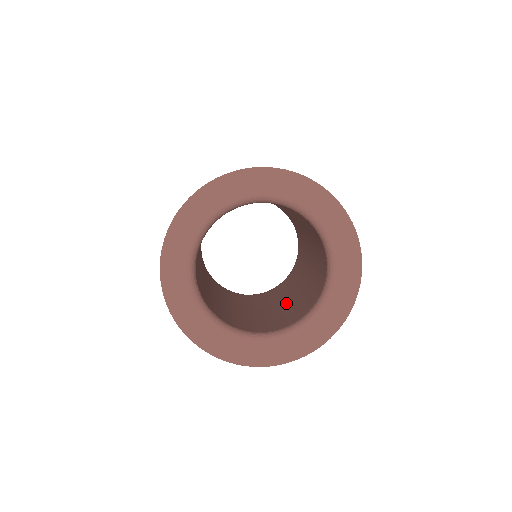
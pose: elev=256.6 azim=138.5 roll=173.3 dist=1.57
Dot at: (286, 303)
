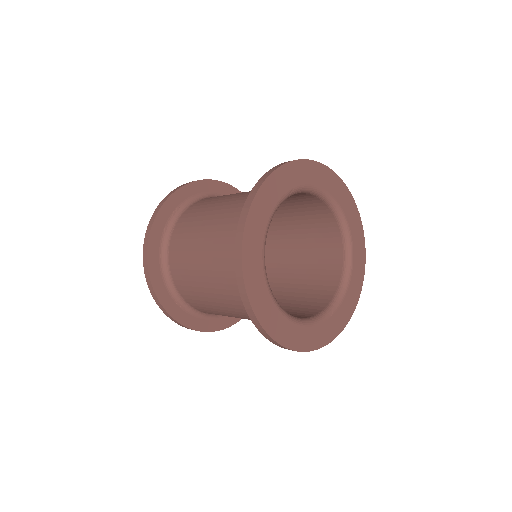
Dot at: occluded
